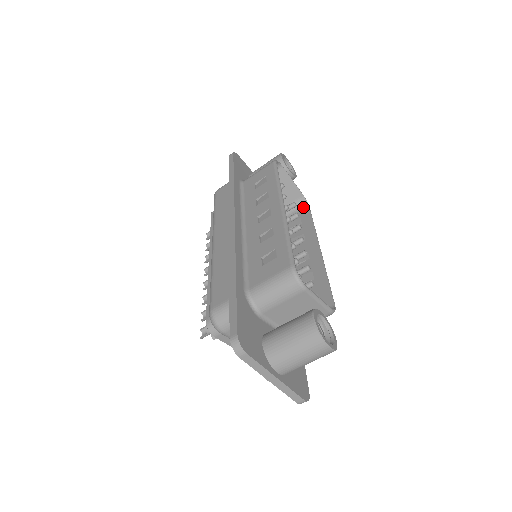
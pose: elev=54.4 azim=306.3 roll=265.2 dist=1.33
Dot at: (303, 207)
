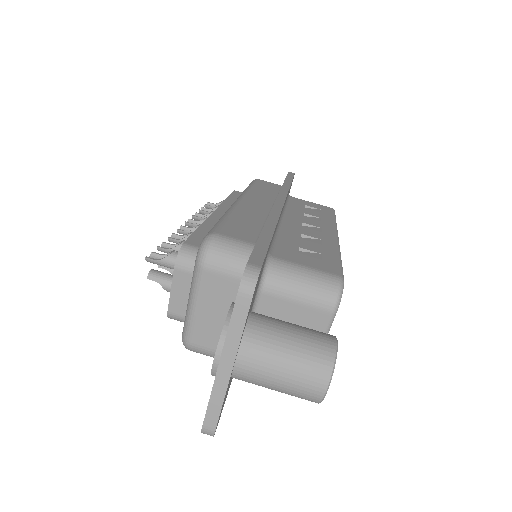
Dot at: occluded
